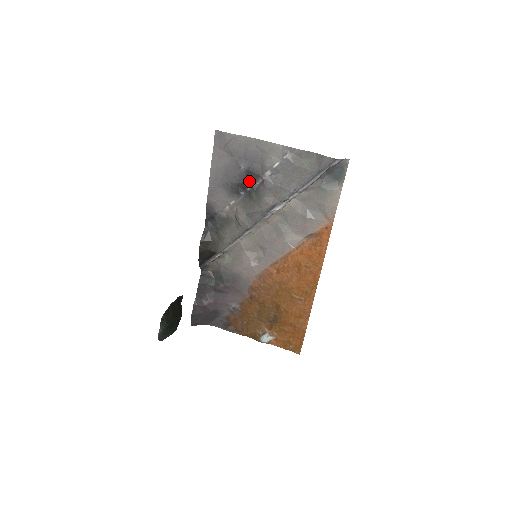
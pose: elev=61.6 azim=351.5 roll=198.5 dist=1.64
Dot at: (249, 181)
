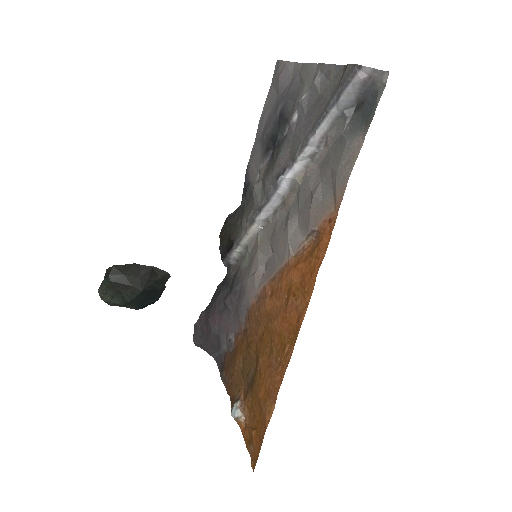
Dot at: (279, 130)
